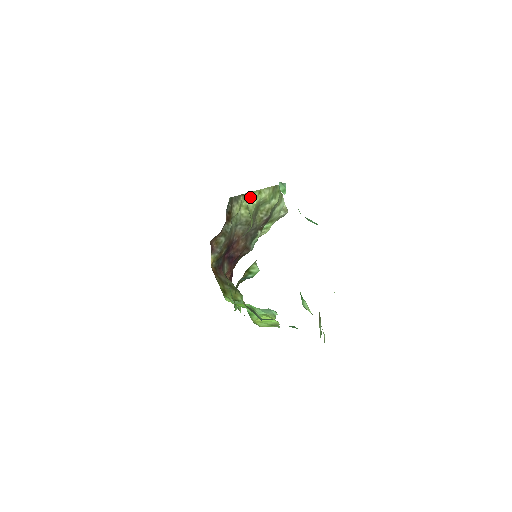
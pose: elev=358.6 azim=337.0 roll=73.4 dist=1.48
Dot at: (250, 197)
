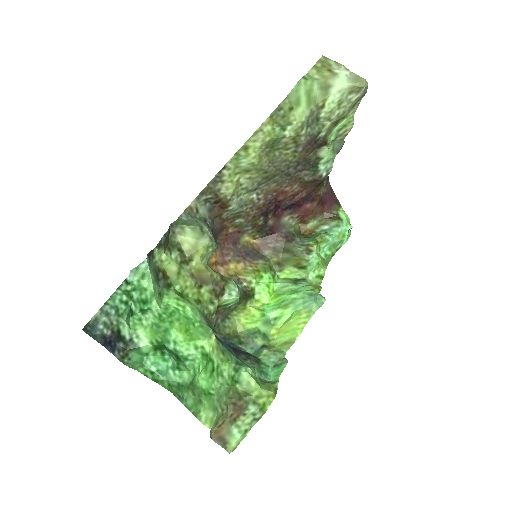
Dot at: (238, 161)
